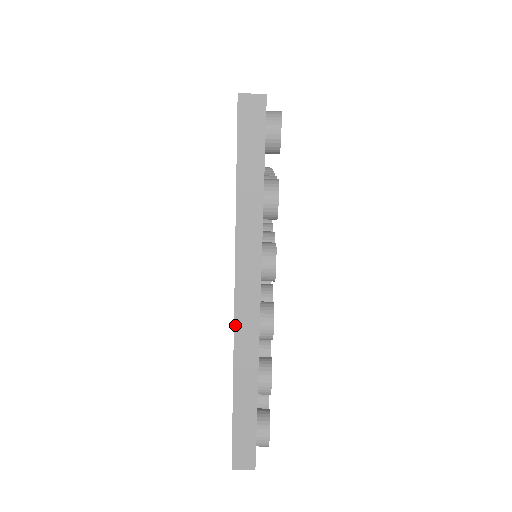
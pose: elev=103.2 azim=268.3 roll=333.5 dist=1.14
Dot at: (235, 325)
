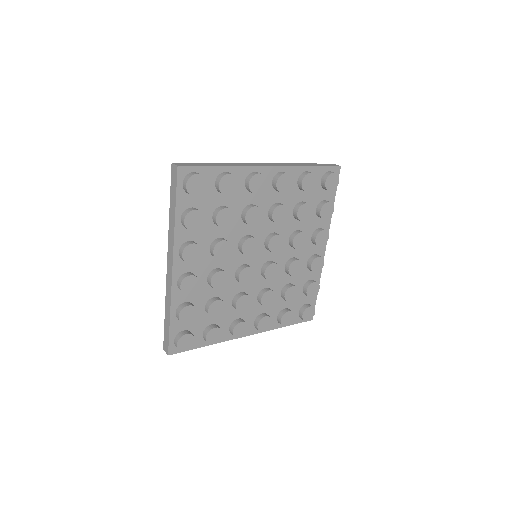
Dot at: (251, 163)
